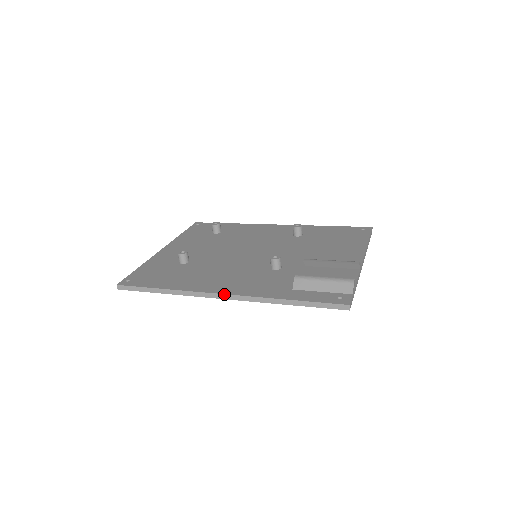
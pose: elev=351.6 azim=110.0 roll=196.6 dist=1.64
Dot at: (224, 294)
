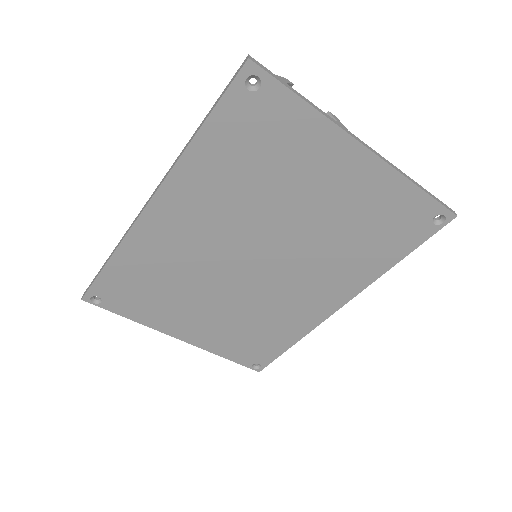
Dot at: (150, 197)
